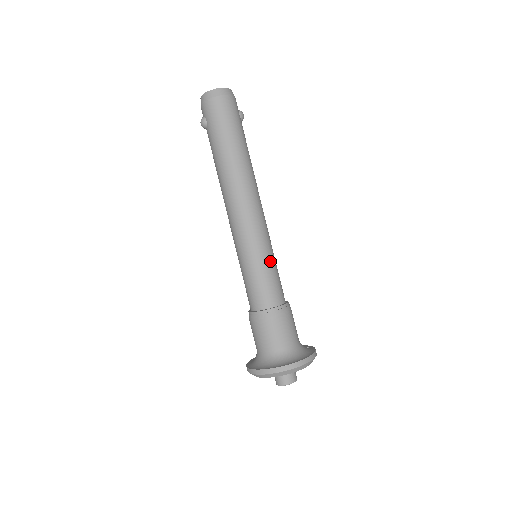
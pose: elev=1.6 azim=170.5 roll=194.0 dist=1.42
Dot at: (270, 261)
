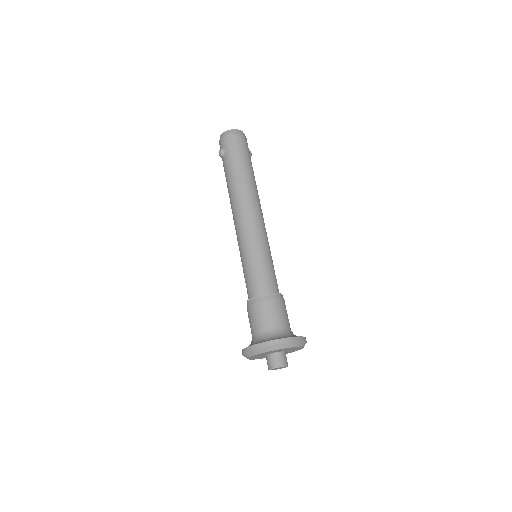
Dot at: (270, 257)
